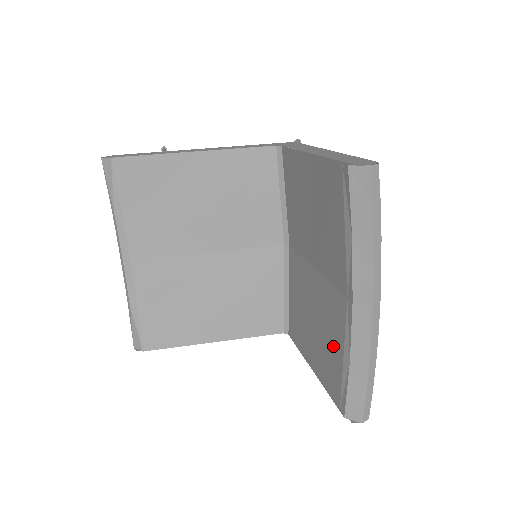
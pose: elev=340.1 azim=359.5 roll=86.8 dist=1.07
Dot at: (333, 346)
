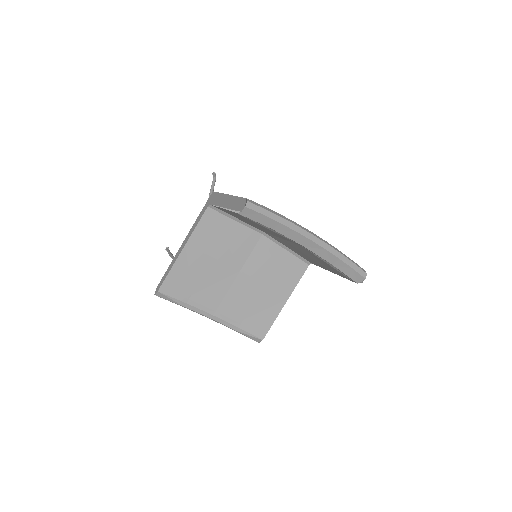
Dot at: (322, 262)
